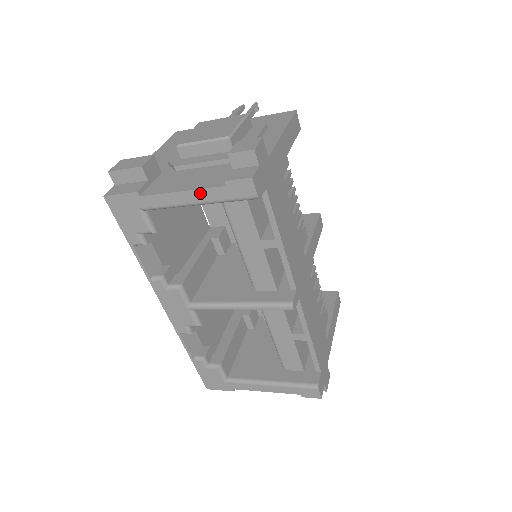
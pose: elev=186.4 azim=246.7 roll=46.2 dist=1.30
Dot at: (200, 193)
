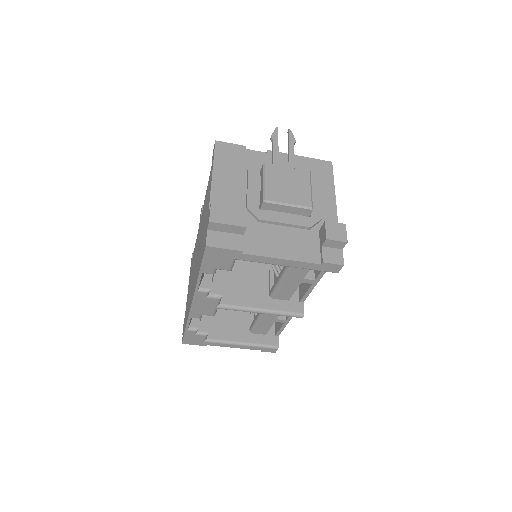
Dot at: (297, 263)
